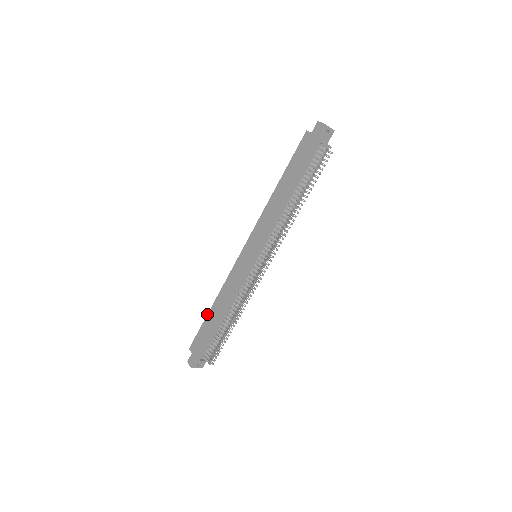
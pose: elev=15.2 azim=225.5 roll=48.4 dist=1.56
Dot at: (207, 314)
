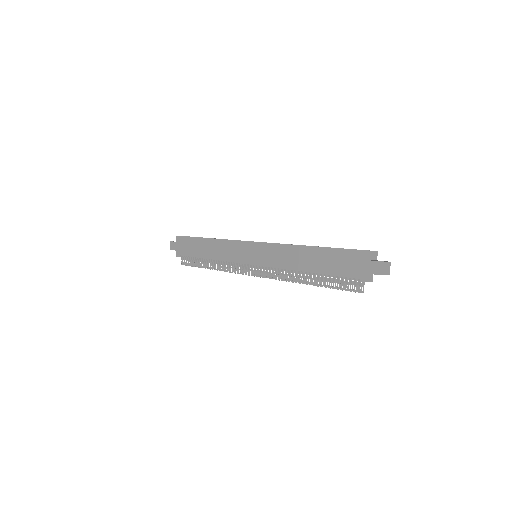
Dot at: (200, 237)
